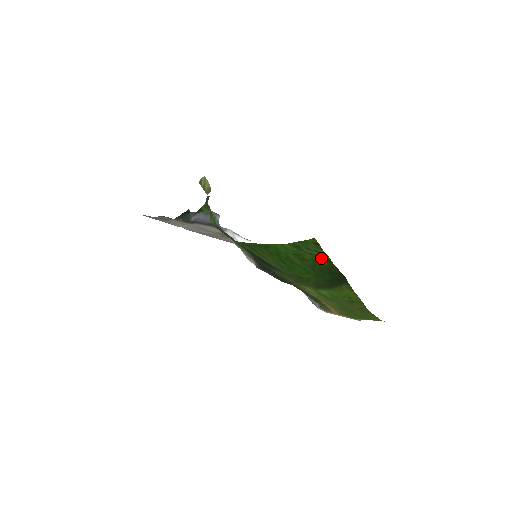
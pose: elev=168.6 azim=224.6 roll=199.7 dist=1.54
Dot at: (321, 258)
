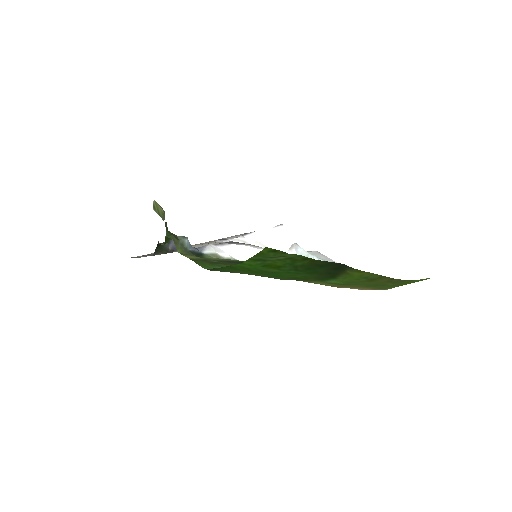
Dot at: (295, 259)
